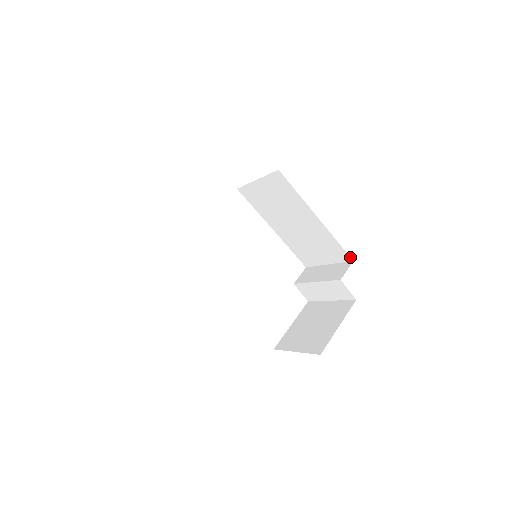
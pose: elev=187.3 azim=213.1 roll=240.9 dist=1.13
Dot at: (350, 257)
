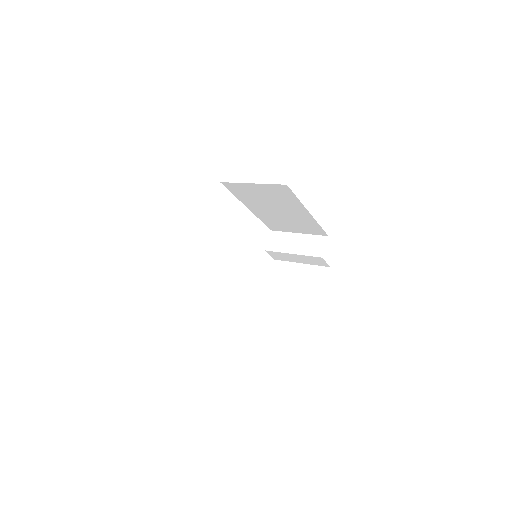
Dot at: occluded
